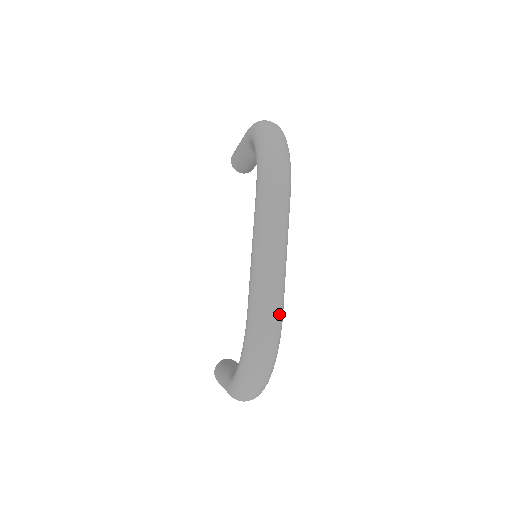
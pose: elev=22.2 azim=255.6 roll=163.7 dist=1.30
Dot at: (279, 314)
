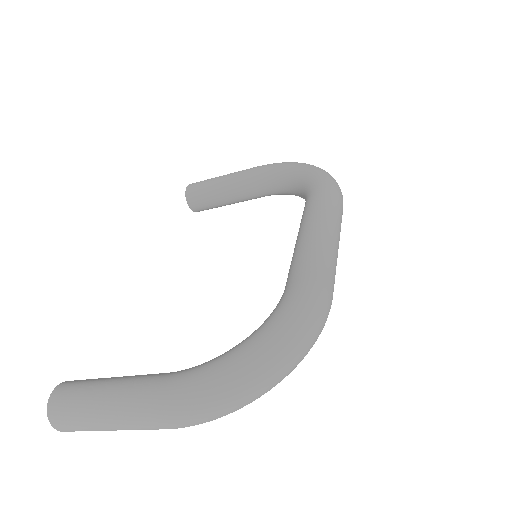
Dot at: occluded
